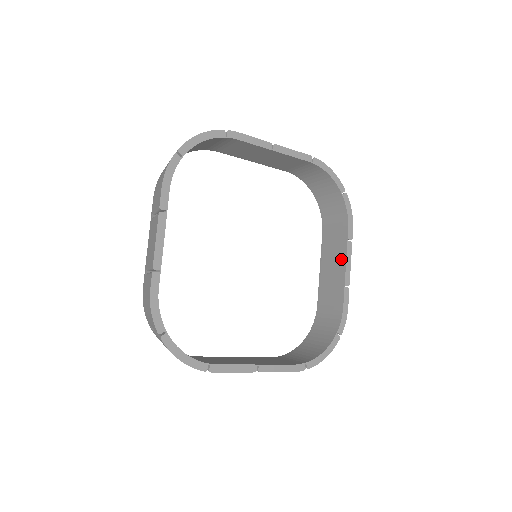
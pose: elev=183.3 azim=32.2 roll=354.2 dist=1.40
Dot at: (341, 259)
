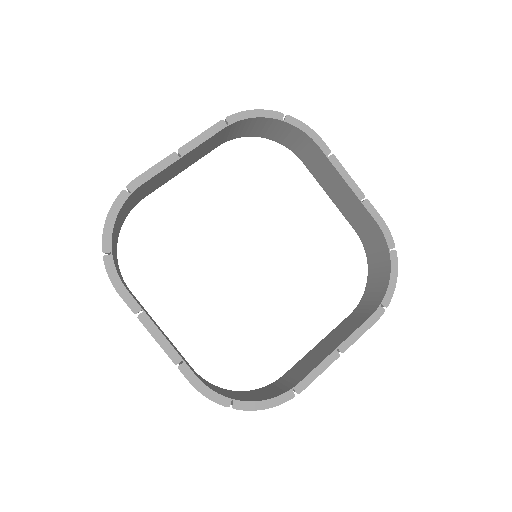
Dot at: (337, 178)
